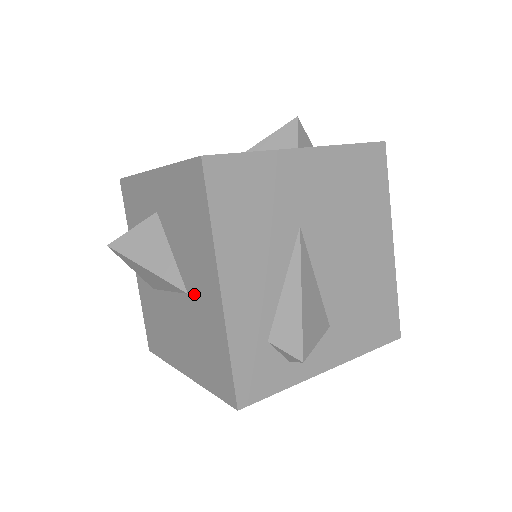
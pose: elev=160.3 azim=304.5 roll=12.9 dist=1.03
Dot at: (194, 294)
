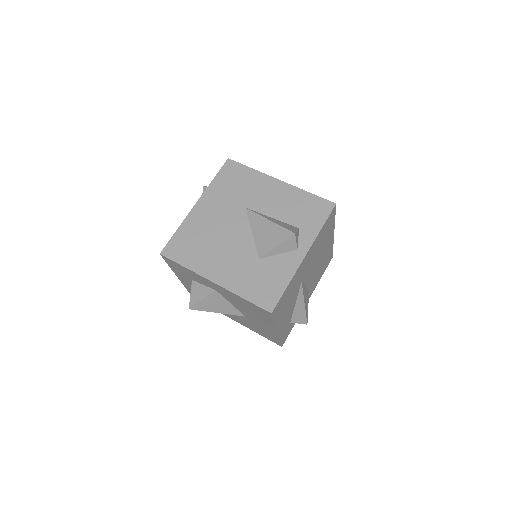
Dot at: (252, 320)
